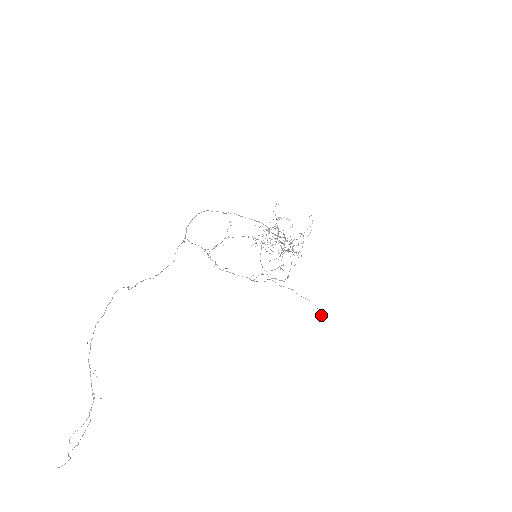
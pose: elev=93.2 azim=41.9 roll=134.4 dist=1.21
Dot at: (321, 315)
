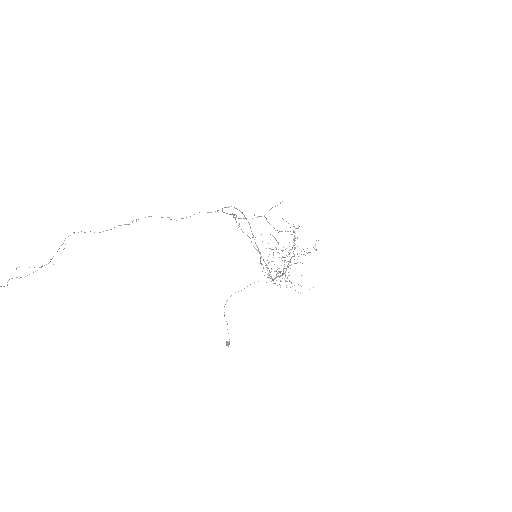
Dot at: (227, 343)
